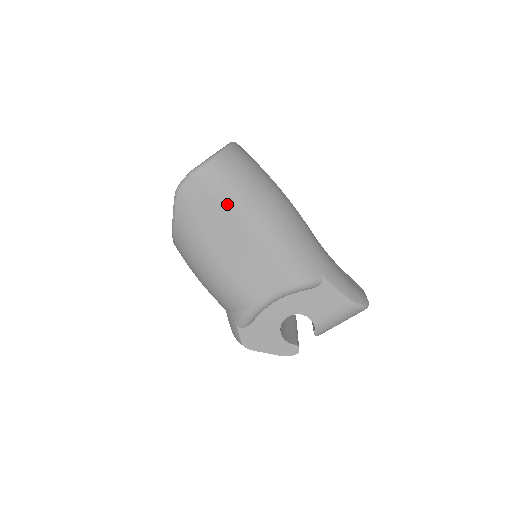
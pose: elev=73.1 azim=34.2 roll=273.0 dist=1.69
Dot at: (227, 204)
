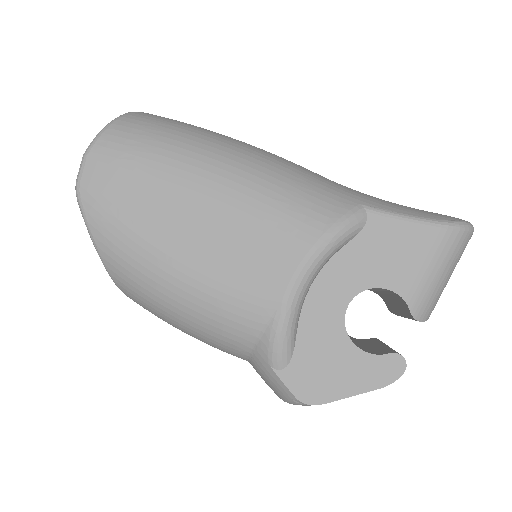
Dot at: (153, 167)
